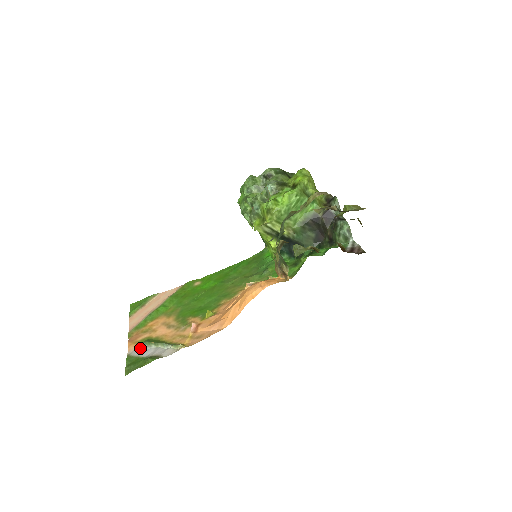
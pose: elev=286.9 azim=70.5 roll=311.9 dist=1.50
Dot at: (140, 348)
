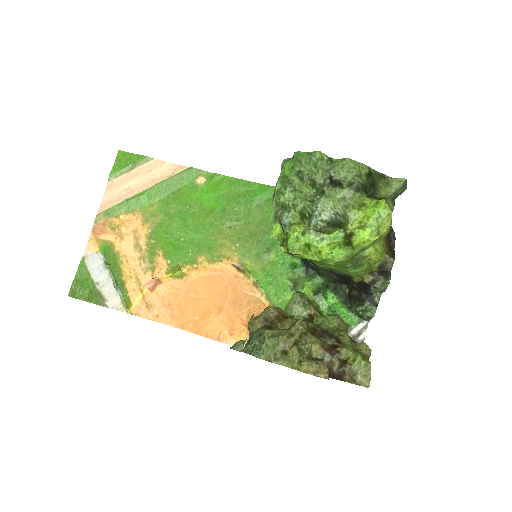
Dot at: (97, 258)
